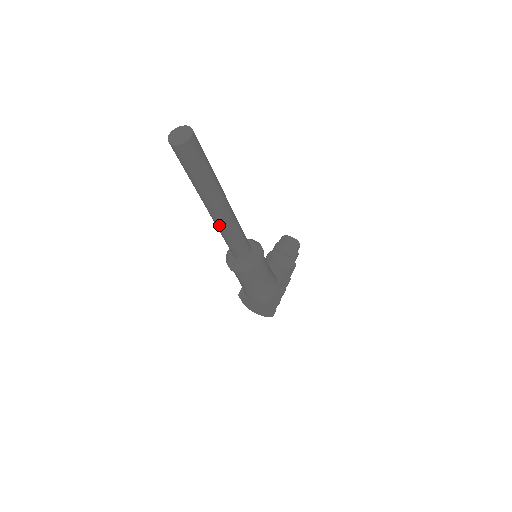
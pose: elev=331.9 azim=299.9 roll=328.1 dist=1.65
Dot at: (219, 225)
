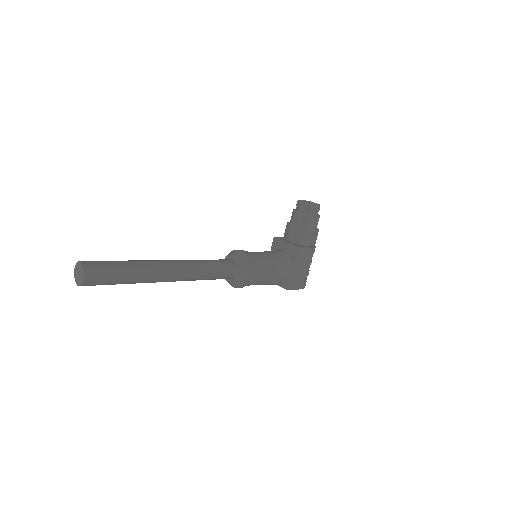
Dot at: occluded
